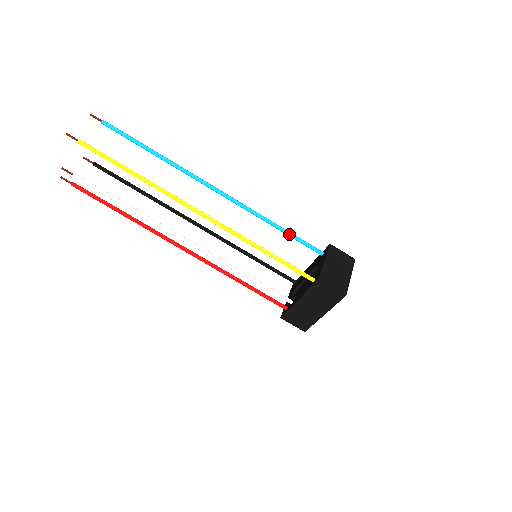
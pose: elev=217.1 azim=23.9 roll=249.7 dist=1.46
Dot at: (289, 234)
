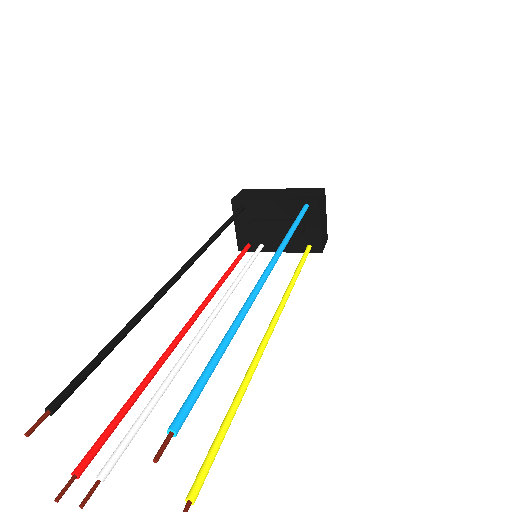
Dot at: occluded
